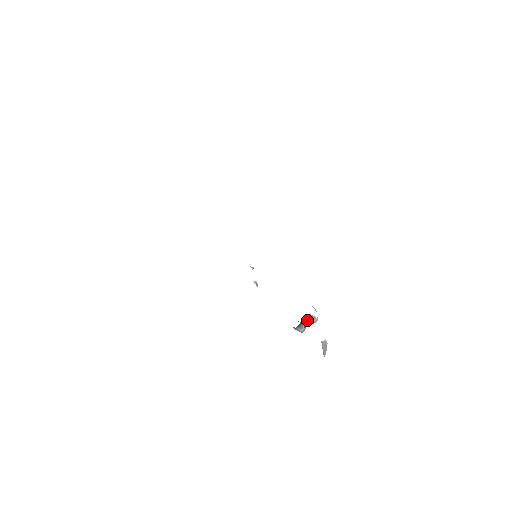
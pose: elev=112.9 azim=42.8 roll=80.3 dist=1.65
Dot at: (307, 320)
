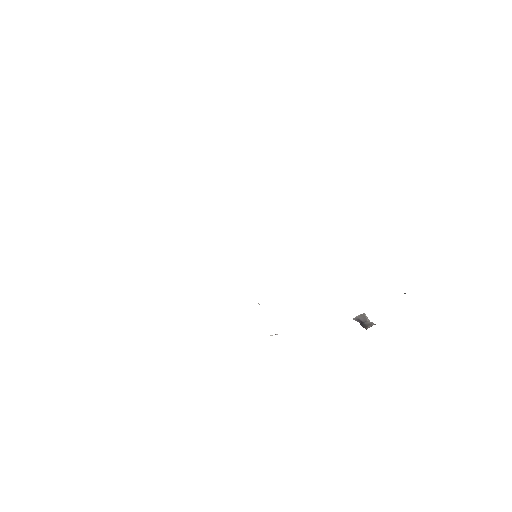
Dot at: (361, 320)
